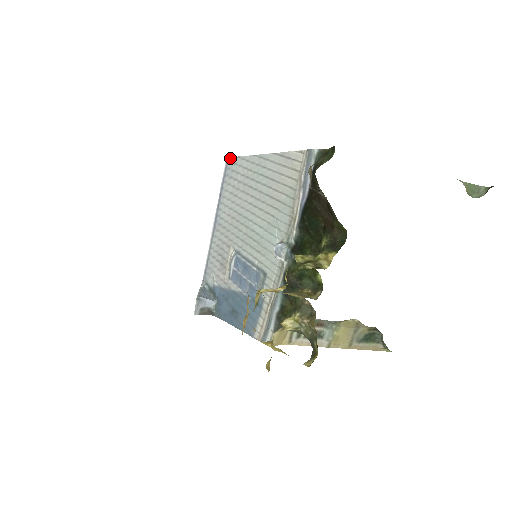
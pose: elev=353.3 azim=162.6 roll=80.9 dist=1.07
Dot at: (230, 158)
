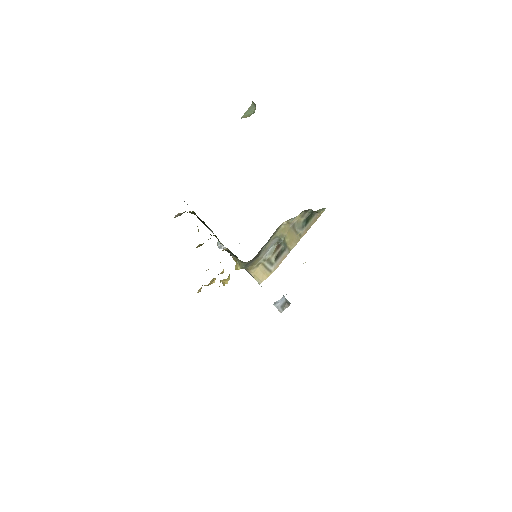
Dot at: occluded
